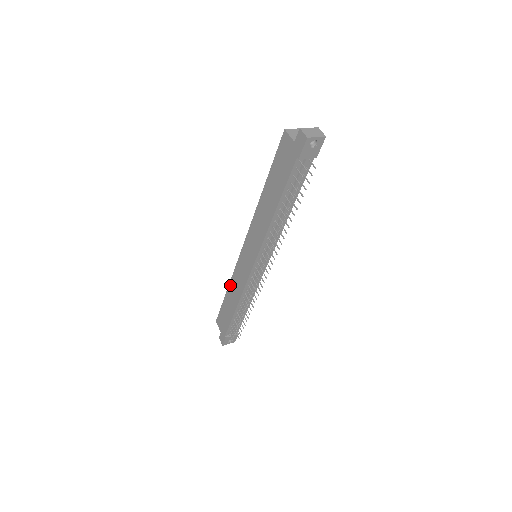
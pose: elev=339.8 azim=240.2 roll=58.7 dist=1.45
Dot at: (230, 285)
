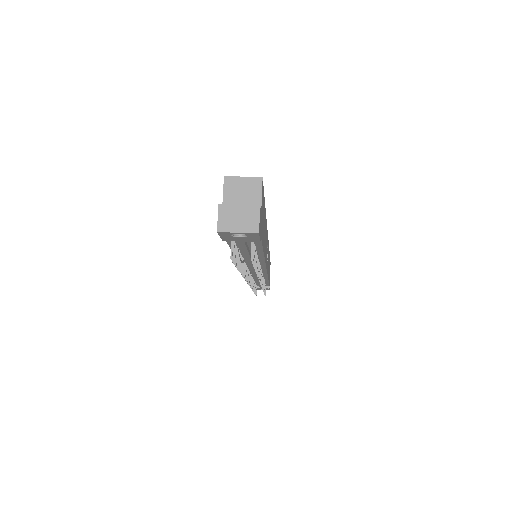
Dot at: occluded
